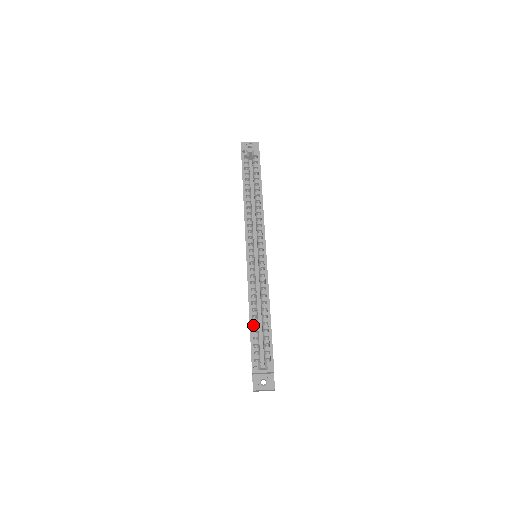
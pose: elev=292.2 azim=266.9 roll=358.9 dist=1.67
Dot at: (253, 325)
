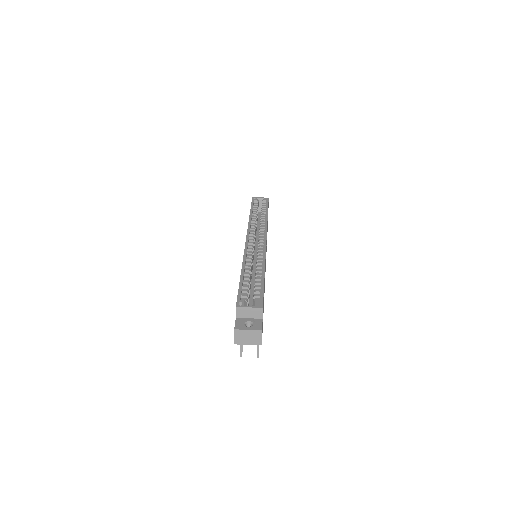
Dot at: occluded
